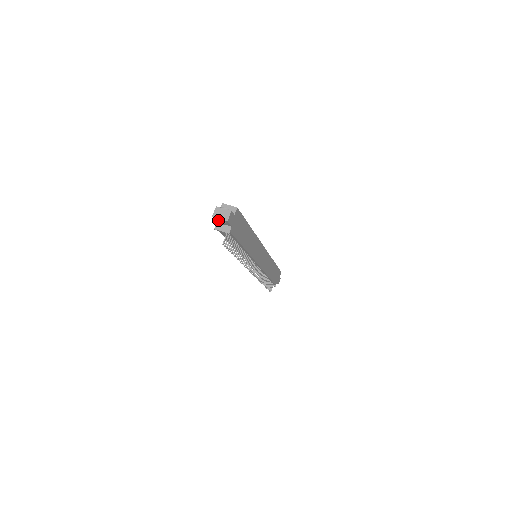
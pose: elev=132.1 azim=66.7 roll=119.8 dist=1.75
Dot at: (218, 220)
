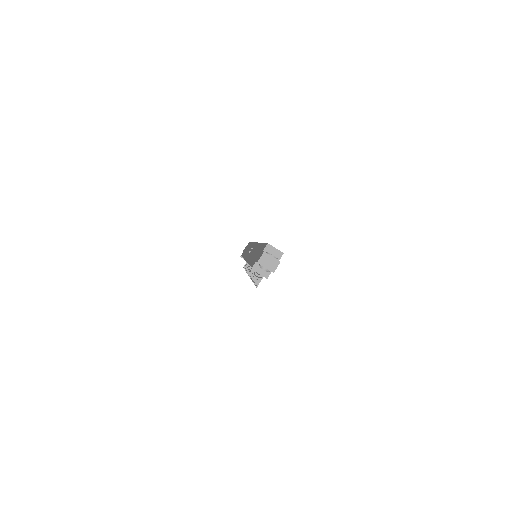
Dot at: (263, 268)
